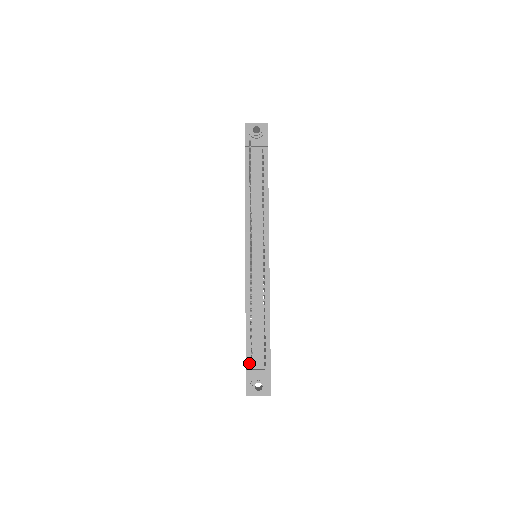
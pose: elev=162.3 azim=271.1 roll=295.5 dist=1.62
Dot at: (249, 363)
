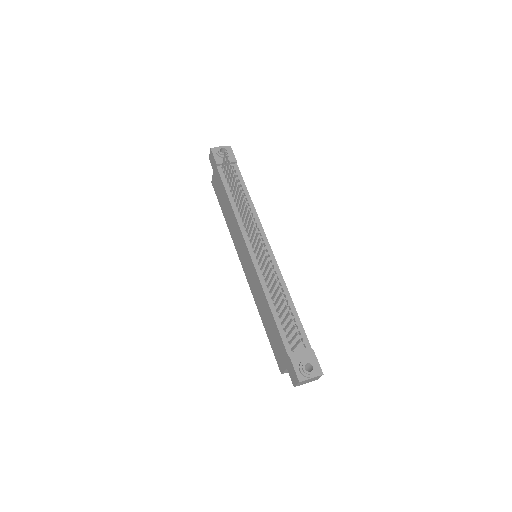
Dot at: (289, 349)
